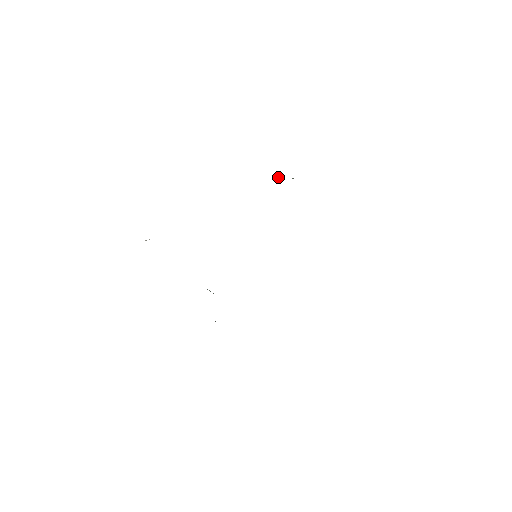
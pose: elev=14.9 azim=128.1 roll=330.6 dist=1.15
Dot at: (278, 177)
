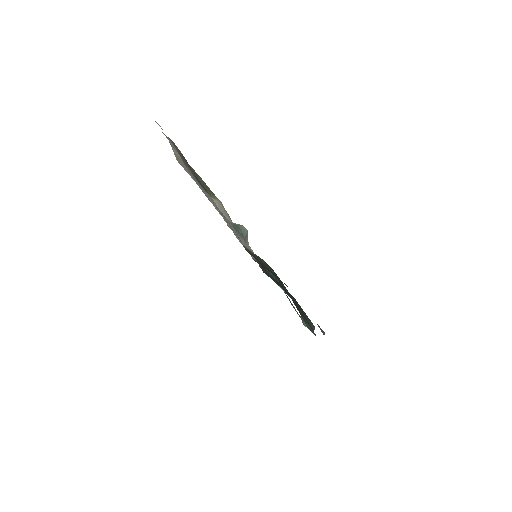
Dot at: (199, 178)
